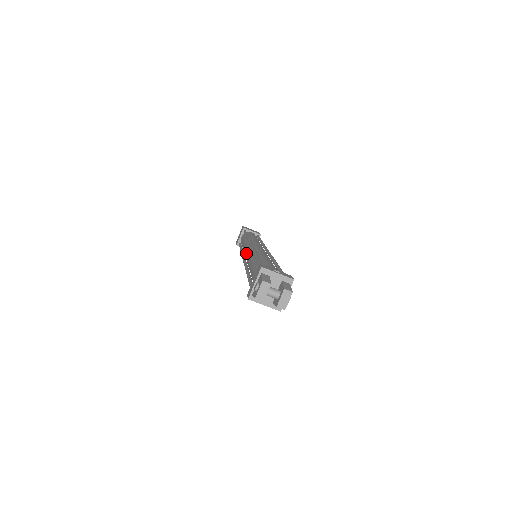
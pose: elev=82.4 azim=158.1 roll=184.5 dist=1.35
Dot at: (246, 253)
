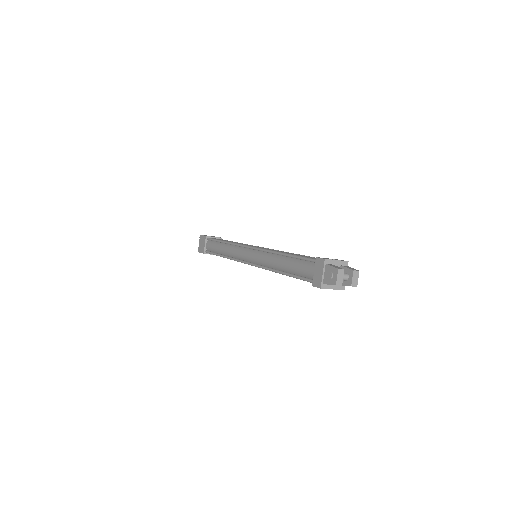
Dot at: (249, 256)
